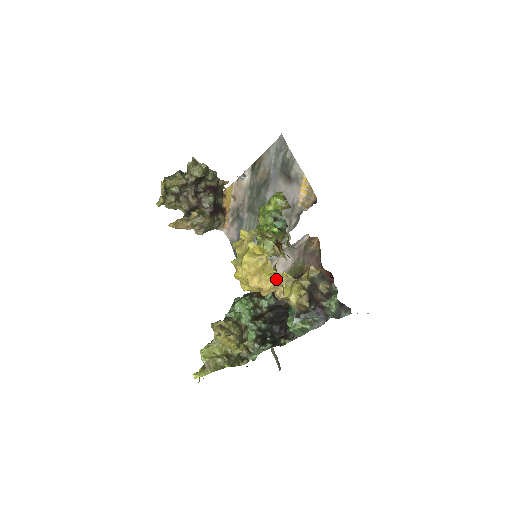
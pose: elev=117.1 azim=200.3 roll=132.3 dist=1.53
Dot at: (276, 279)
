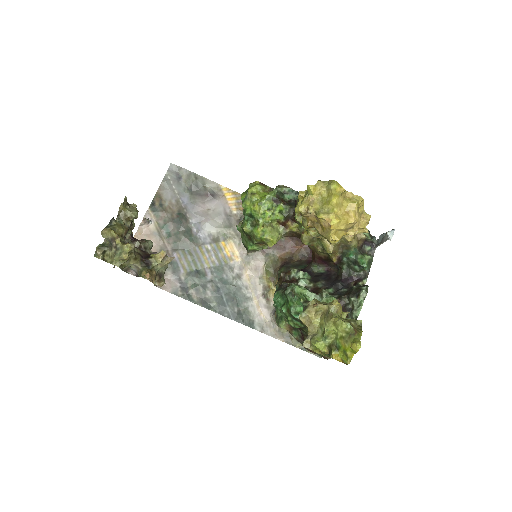
Dot at: (359, 210)
